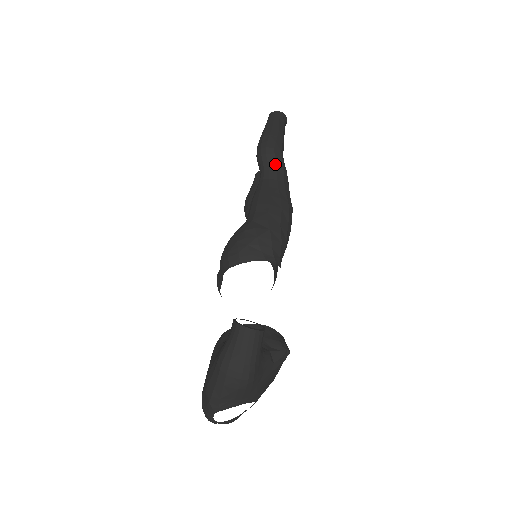
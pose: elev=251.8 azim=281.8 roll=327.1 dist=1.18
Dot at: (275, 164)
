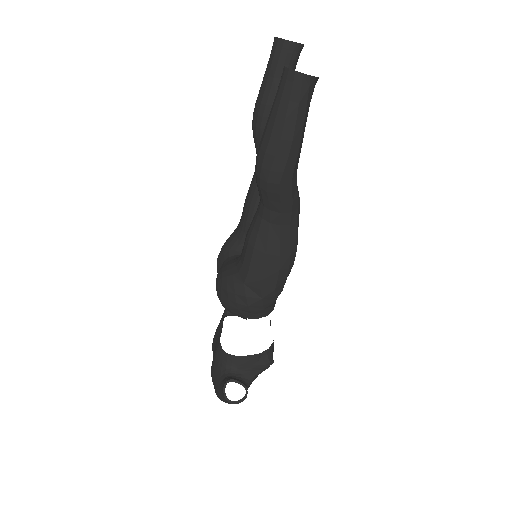
Dot at: (279, 205)
